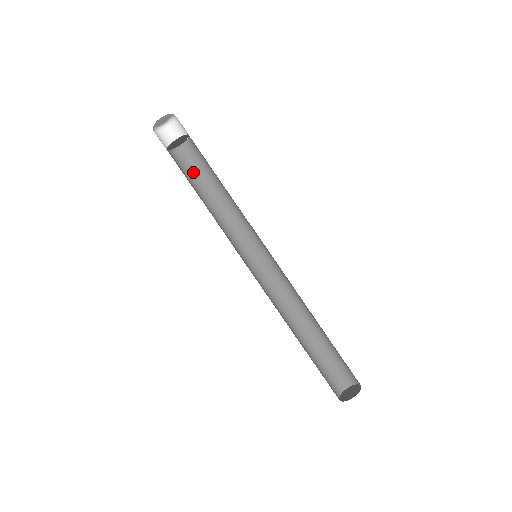
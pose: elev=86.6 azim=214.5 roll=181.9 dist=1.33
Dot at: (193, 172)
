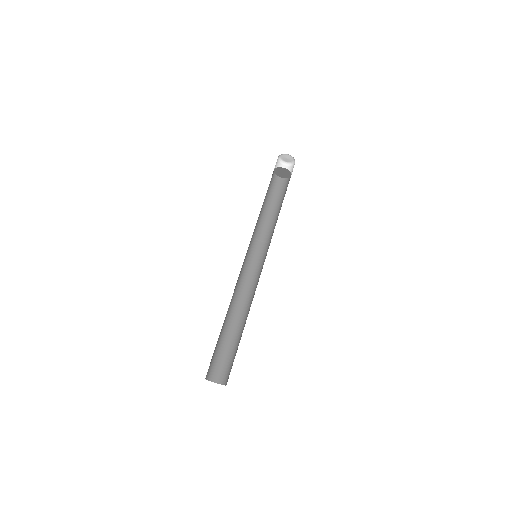
Dot at: (269, 189)
